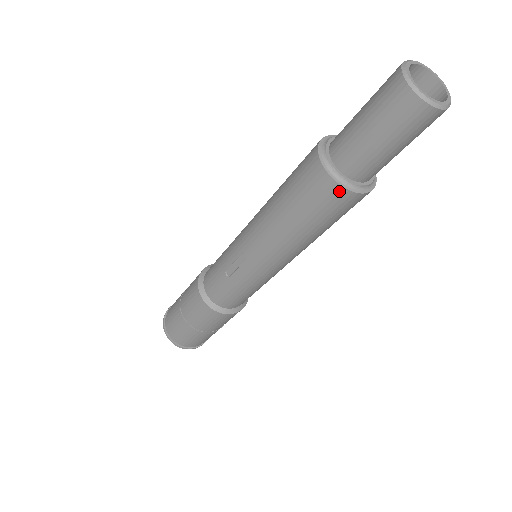
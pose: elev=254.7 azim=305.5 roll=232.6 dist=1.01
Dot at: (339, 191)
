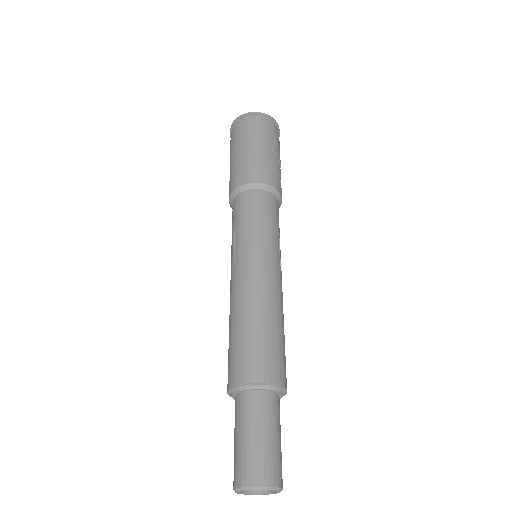
Dot at: occluded
